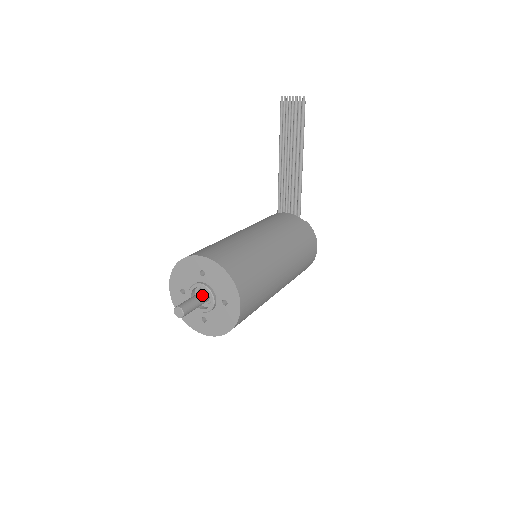
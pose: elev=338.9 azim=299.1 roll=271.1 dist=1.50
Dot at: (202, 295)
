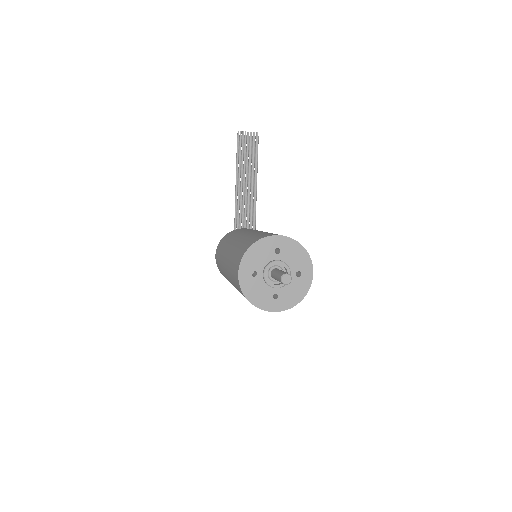
Dot at: (281, 270)
